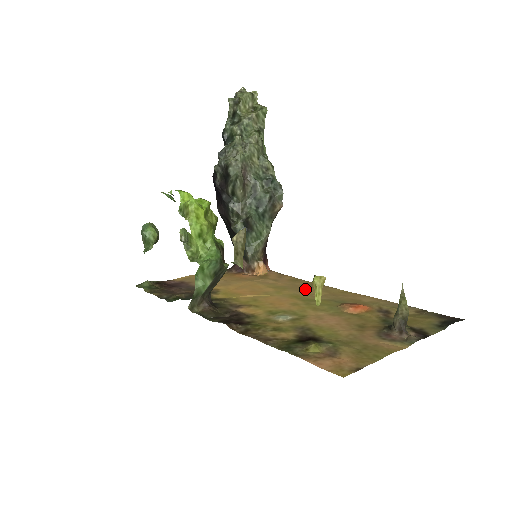
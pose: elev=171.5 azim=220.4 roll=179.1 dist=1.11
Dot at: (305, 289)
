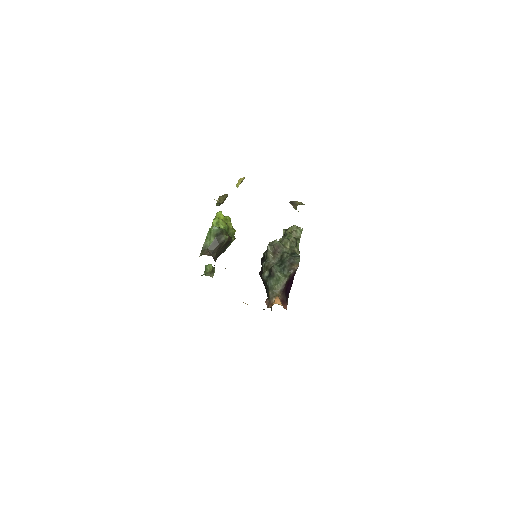
Dot at: occluded
